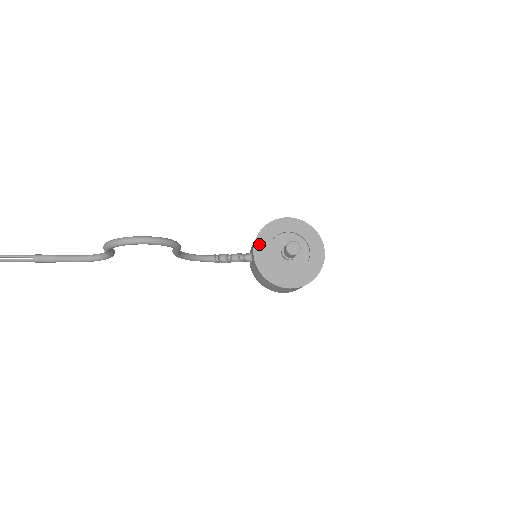
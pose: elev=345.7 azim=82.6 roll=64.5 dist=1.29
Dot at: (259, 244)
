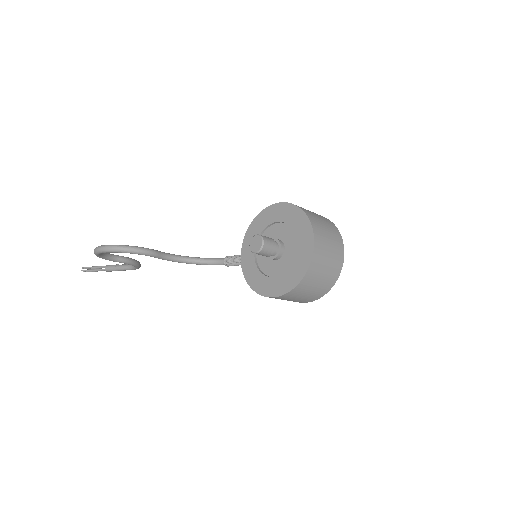
Dot at: (247, 241)
